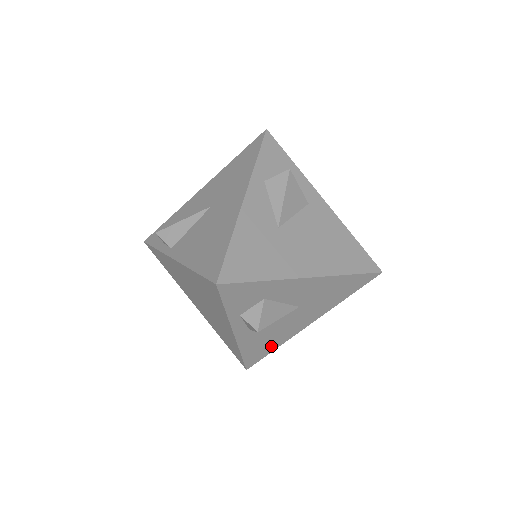
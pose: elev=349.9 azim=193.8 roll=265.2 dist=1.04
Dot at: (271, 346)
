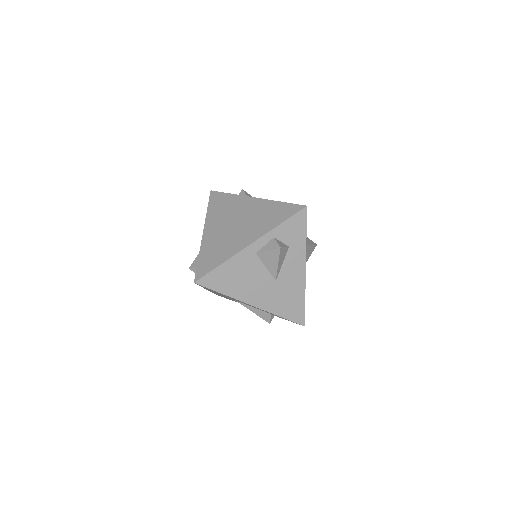
Dot at: (227, 287)
